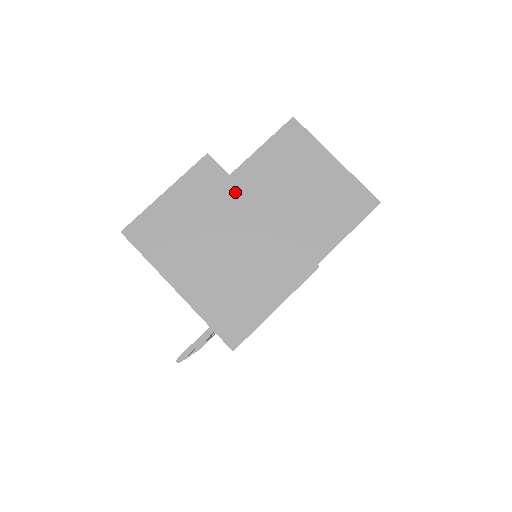
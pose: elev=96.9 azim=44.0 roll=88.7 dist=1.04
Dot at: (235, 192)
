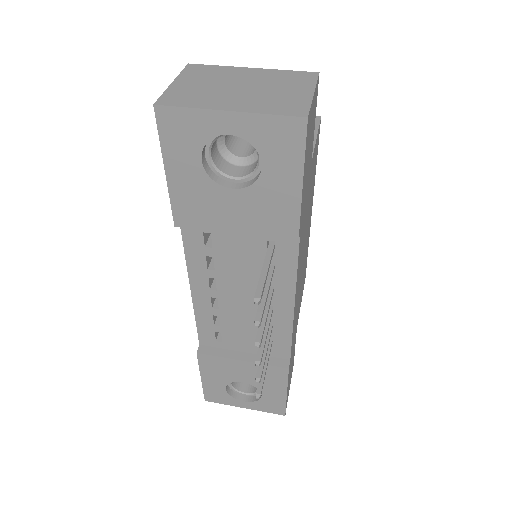
Dot at: (225, 68)
